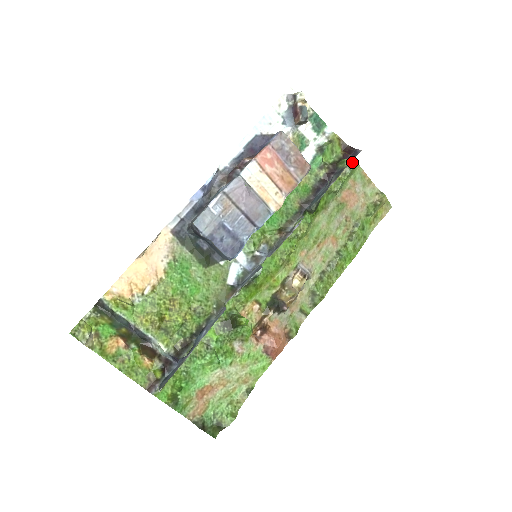
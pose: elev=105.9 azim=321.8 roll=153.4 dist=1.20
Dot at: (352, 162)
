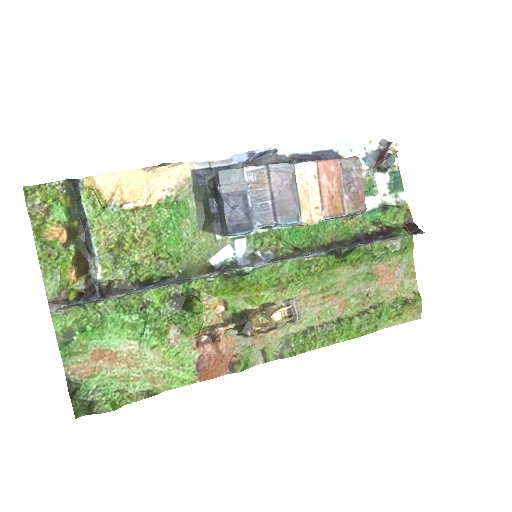
Dot at: (408, 241)
